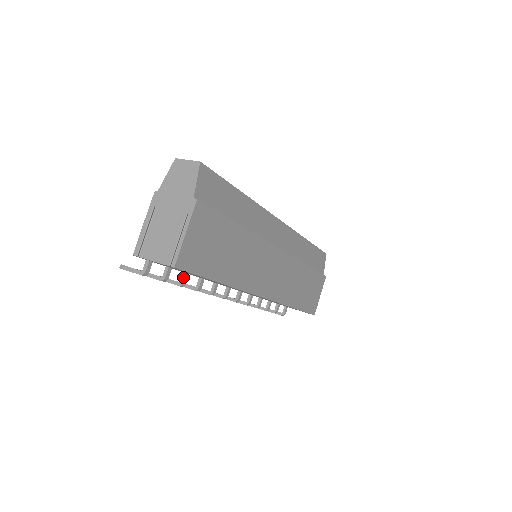
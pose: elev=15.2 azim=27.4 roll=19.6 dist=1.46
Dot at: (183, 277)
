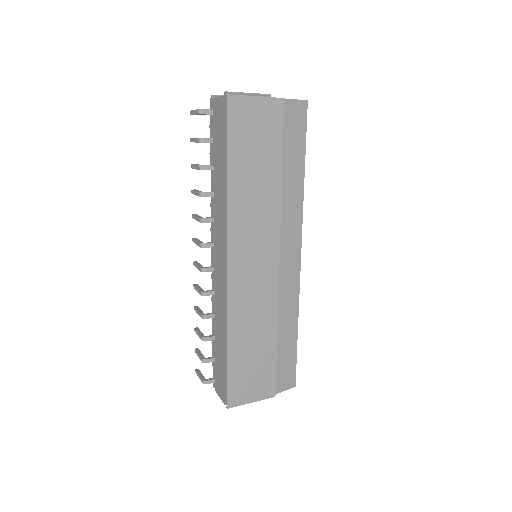
Dot at: (209, 165)
